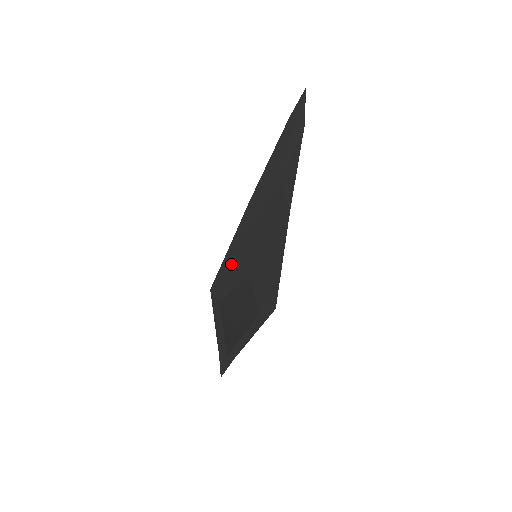
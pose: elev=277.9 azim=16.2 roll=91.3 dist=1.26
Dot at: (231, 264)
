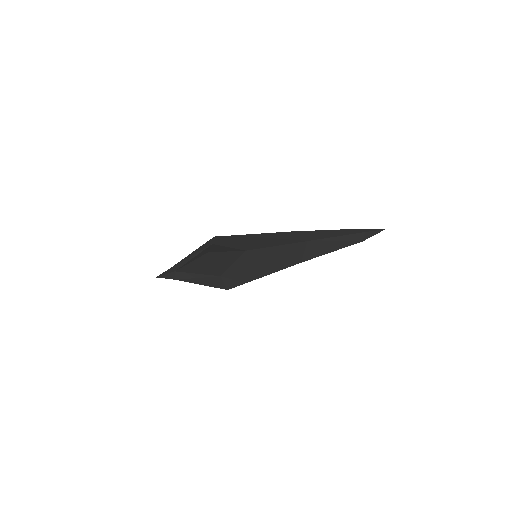
Dot at: (242, 239)
